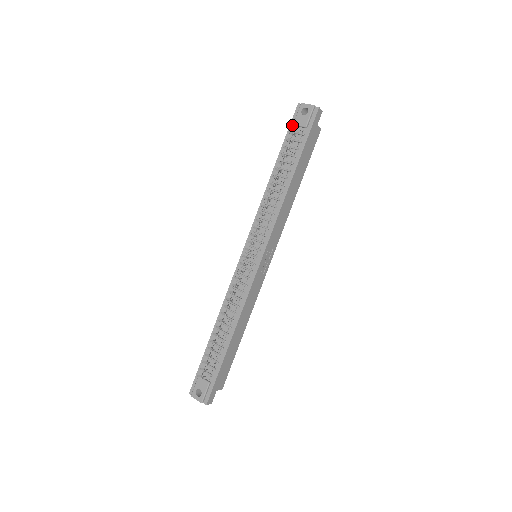
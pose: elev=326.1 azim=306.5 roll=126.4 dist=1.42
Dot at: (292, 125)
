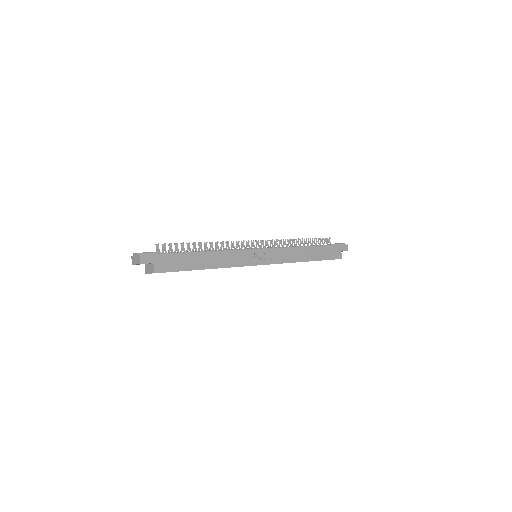
Dot at: (327, 238)
